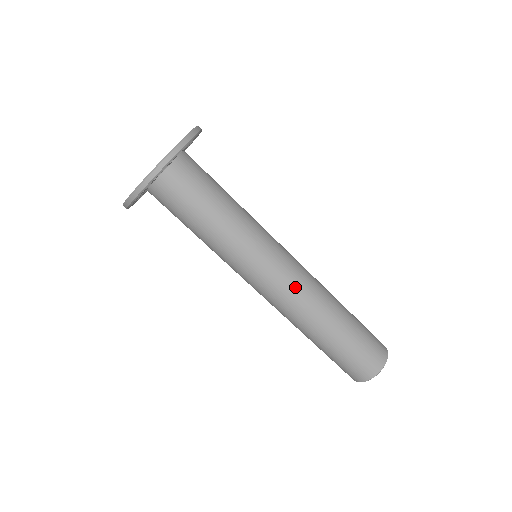
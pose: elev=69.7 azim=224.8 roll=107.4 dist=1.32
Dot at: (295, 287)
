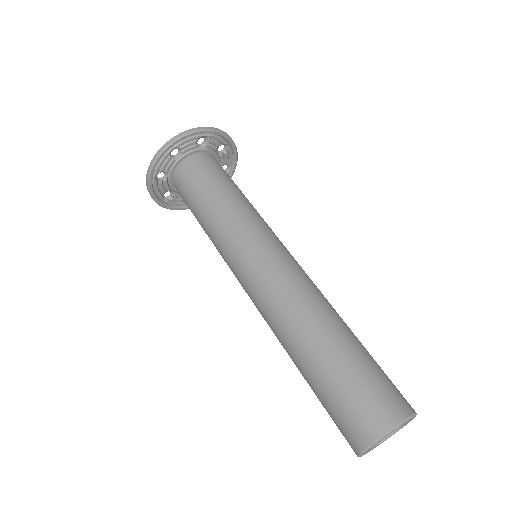
Dot at: (307, 275)
